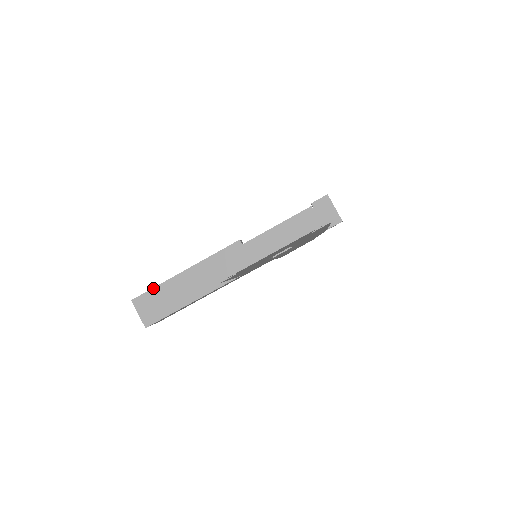
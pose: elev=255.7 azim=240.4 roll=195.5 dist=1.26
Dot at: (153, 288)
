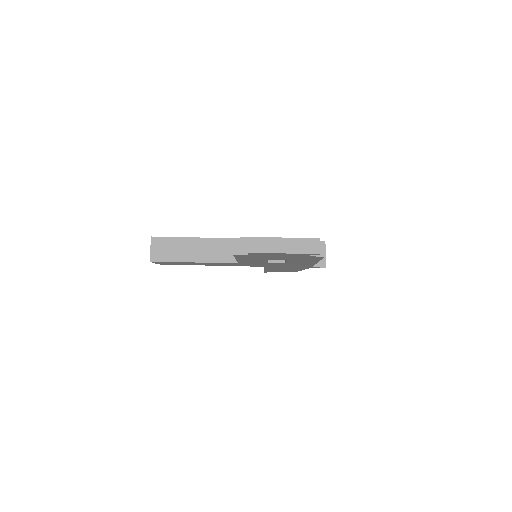
Dot at: (172, 237)
